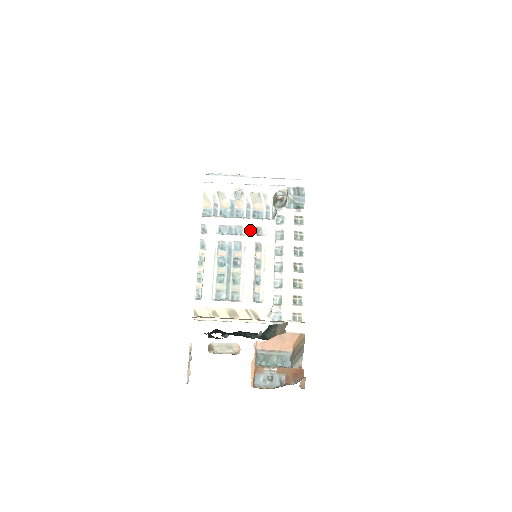
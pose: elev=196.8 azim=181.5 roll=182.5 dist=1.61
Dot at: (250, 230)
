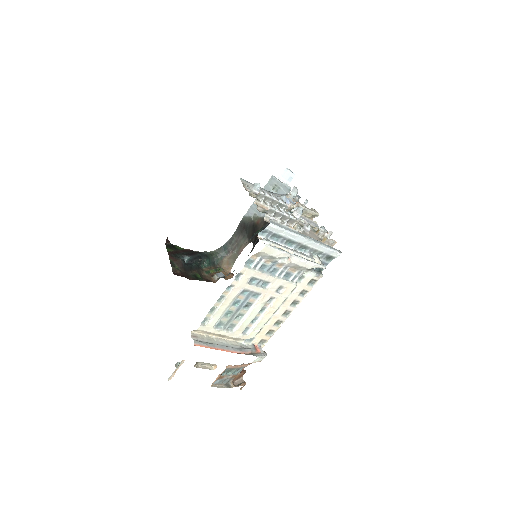
Dot at: (274, 287)
